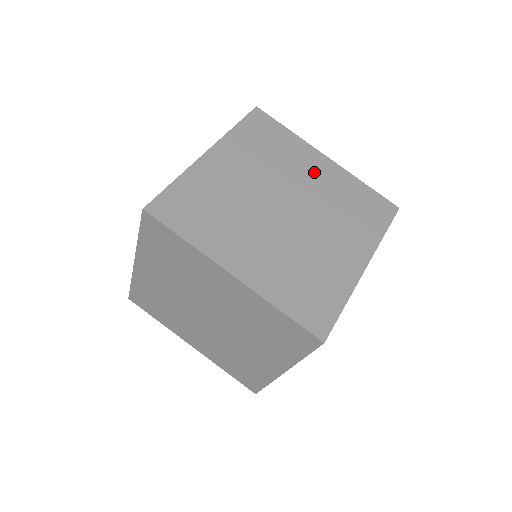
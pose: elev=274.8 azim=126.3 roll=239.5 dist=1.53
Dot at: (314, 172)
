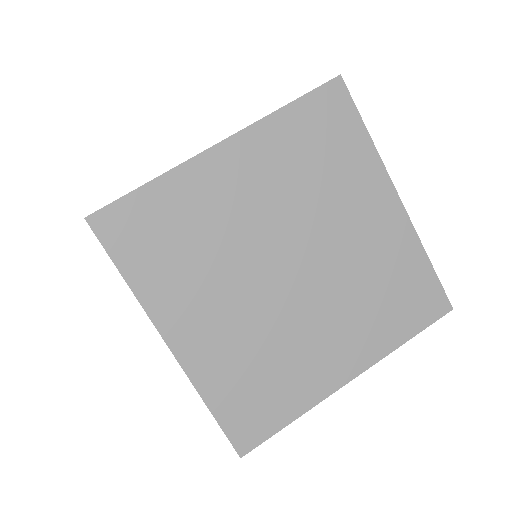
Dot at: (365, 220)
